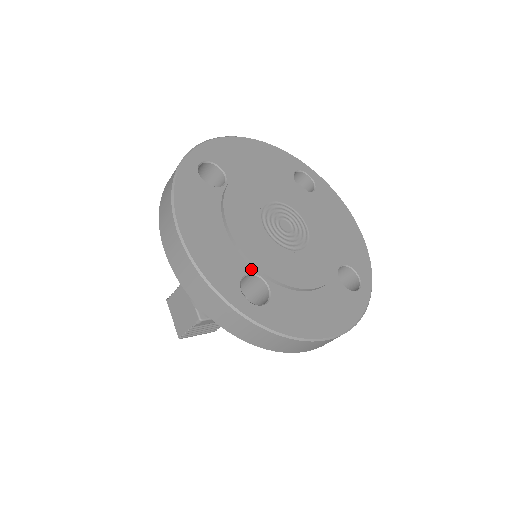
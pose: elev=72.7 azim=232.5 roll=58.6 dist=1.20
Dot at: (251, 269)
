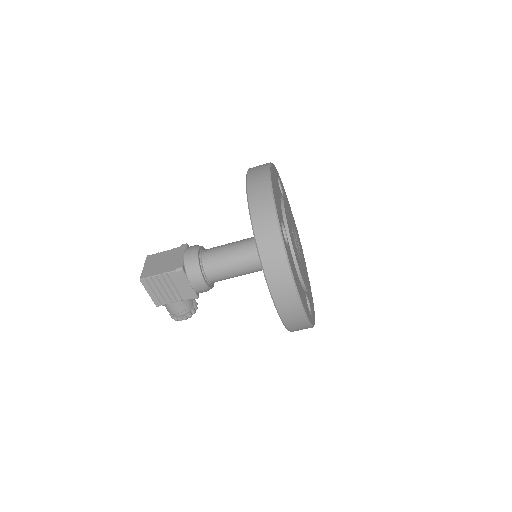
Dot at: (285, 227)
